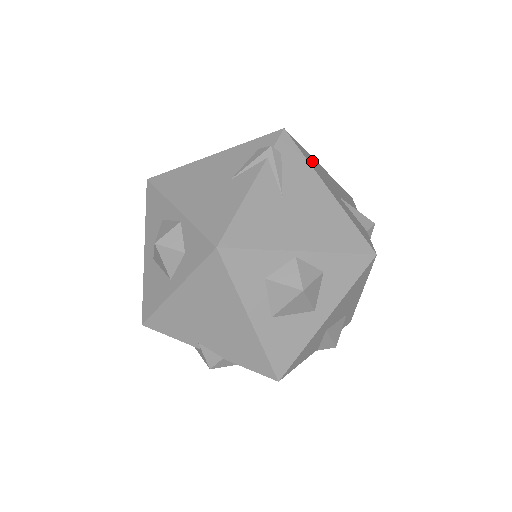
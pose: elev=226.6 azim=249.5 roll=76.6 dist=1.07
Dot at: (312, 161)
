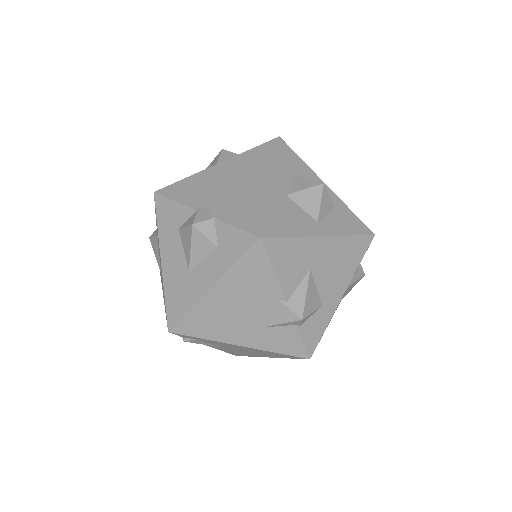
Dot at: occluded
